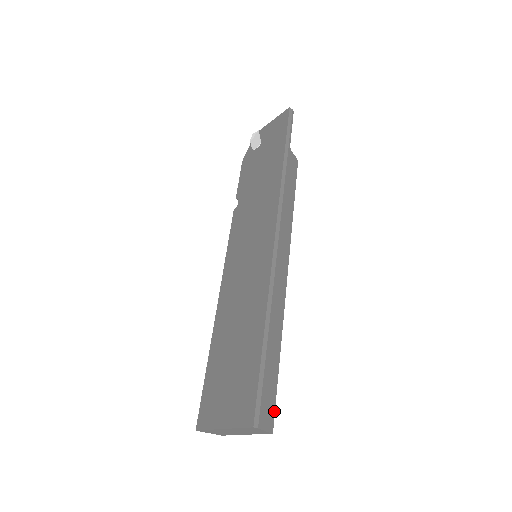
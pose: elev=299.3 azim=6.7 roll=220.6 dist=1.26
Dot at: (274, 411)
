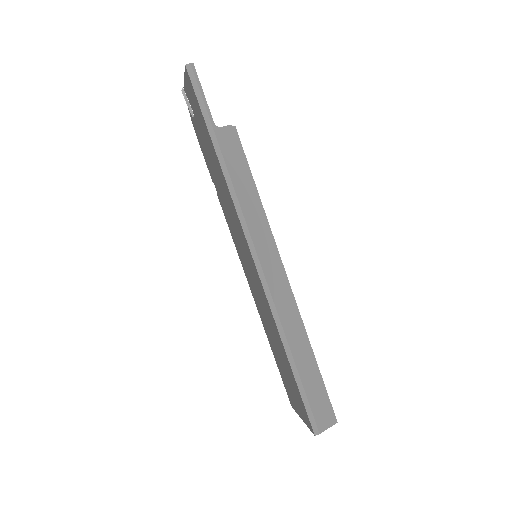
Dot at: (331, 406)
